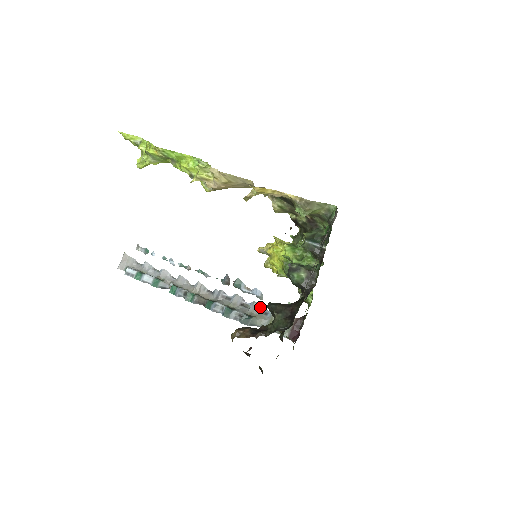
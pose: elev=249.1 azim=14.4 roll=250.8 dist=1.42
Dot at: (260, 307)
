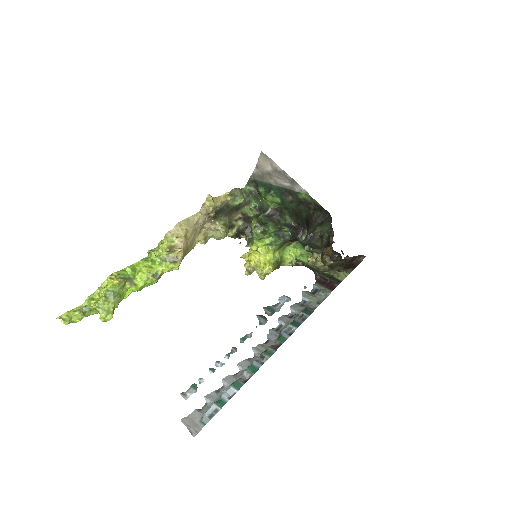
Dot at: (297, 304)
